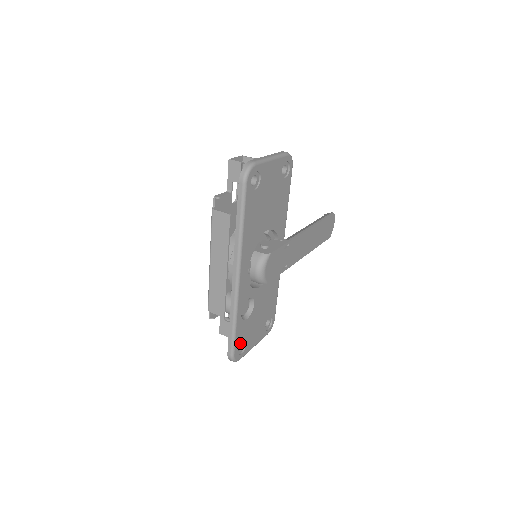
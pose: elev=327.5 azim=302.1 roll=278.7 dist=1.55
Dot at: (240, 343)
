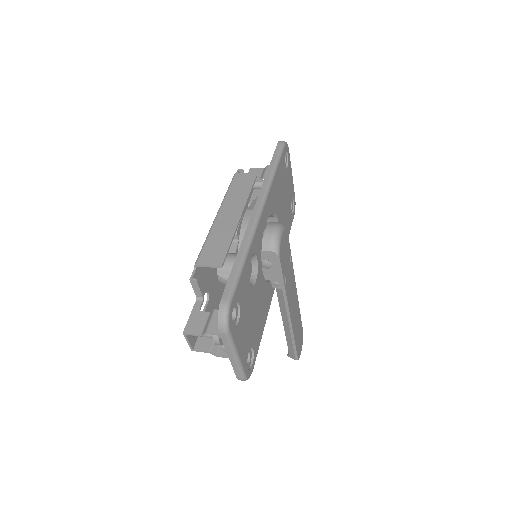
Dot at: (235, 307)
